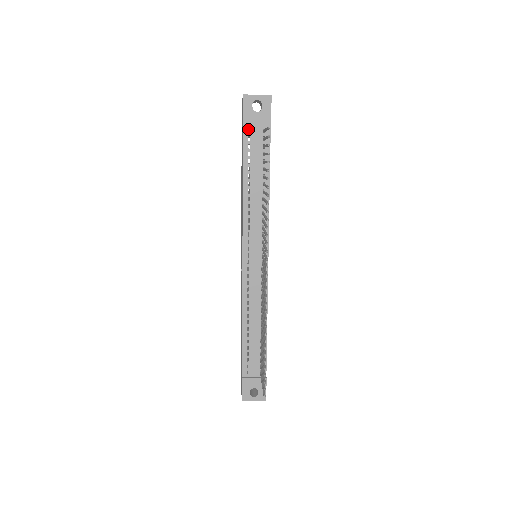
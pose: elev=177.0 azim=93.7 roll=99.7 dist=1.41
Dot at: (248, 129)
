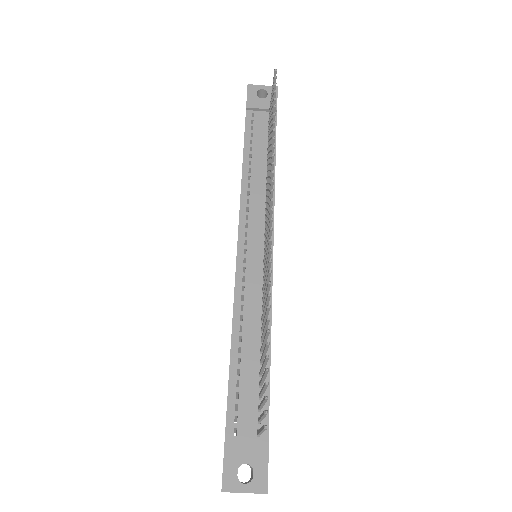
Dot at: occluded
